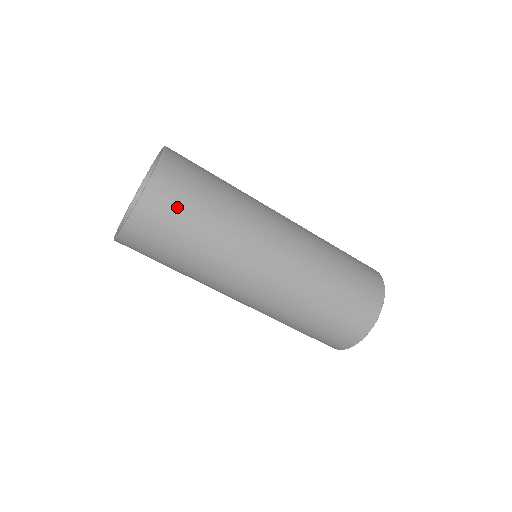
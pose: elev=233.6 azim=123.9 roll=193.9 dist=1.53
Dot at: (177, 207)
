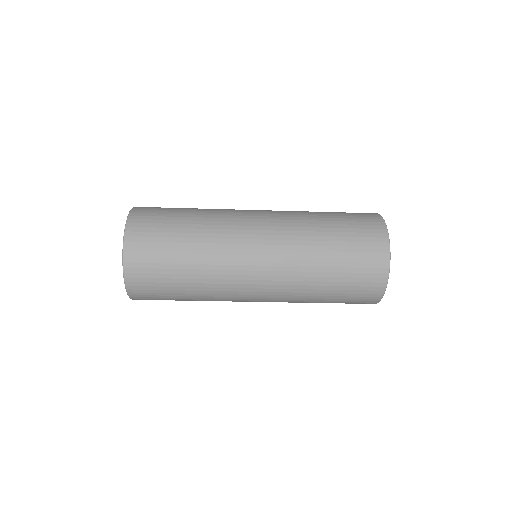
Dot at: (157, 291)
